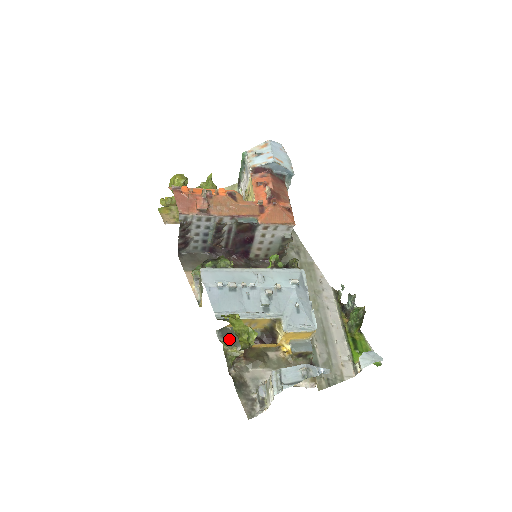
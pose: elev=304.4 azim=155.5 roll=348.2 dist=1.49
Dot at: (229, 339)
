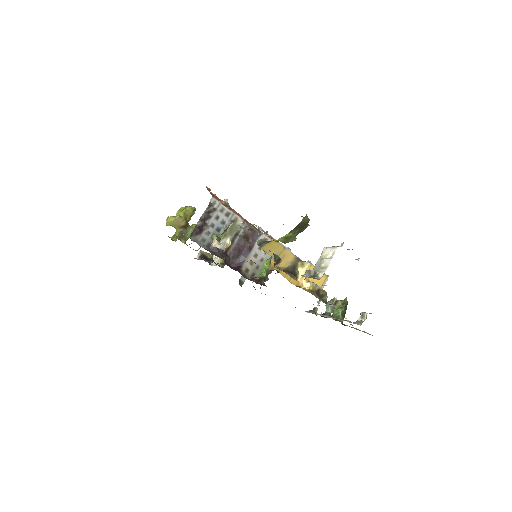
Dot at: occluded
